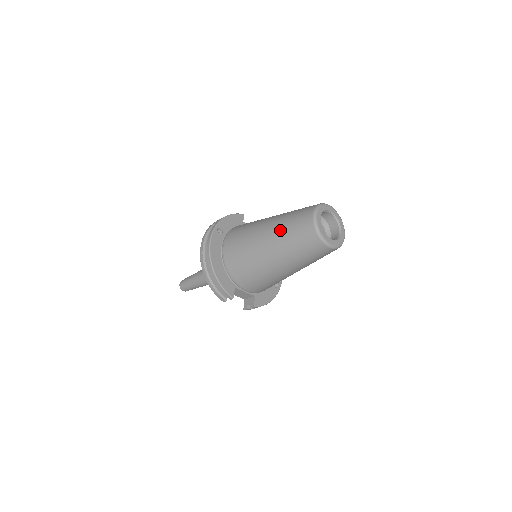
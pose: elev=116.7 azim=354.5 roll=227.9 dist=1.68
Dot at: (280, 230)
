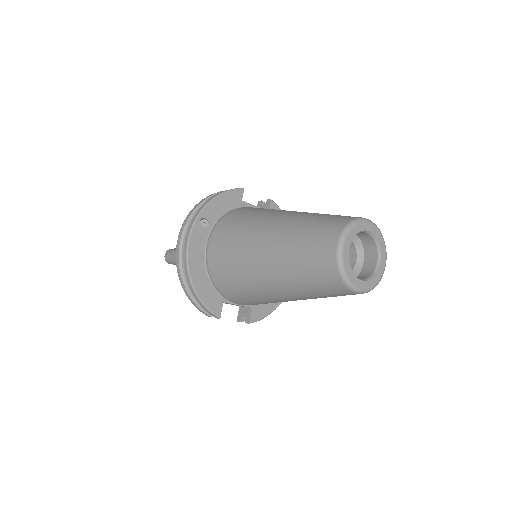
Dot at: (286, 252)
